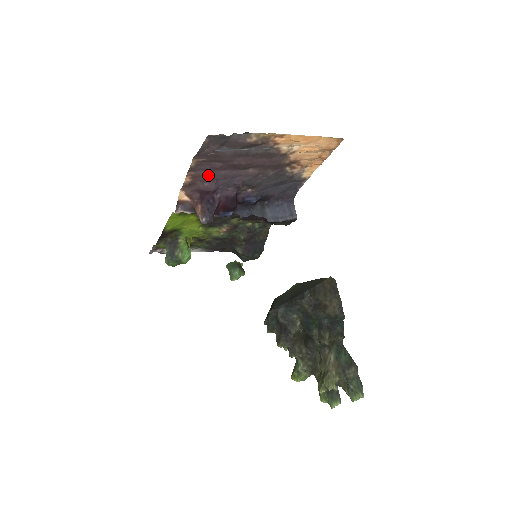
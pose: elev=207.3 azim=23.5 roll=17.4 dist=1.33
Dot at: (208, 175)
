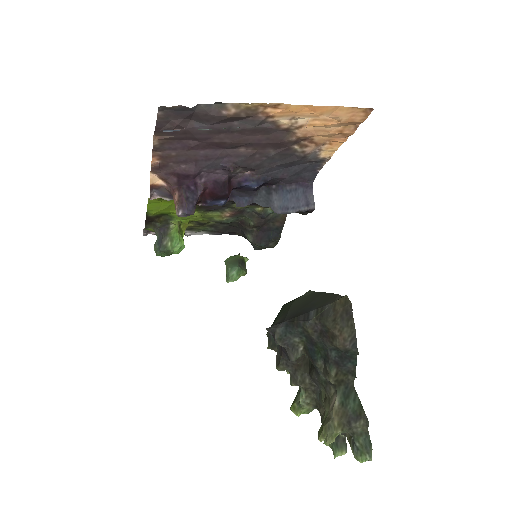
Dot at: (182, 155)
